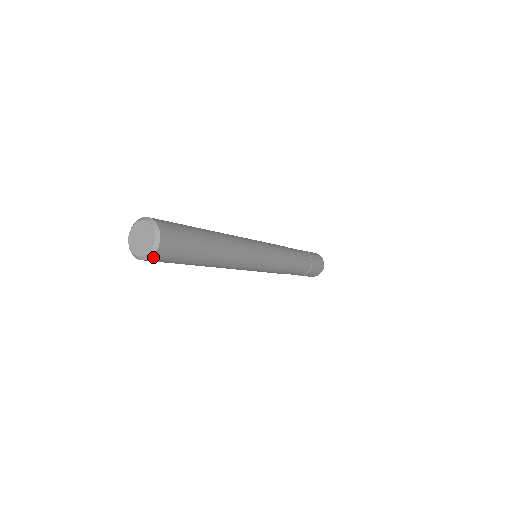
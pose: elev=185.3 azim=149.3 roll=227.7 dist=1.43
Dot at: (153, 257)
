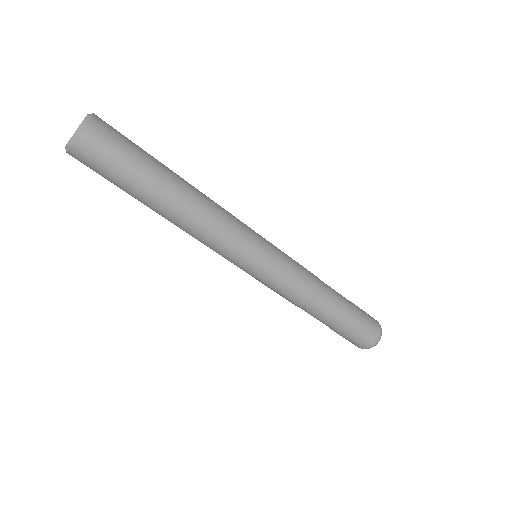
Dot at: (77, 144)
